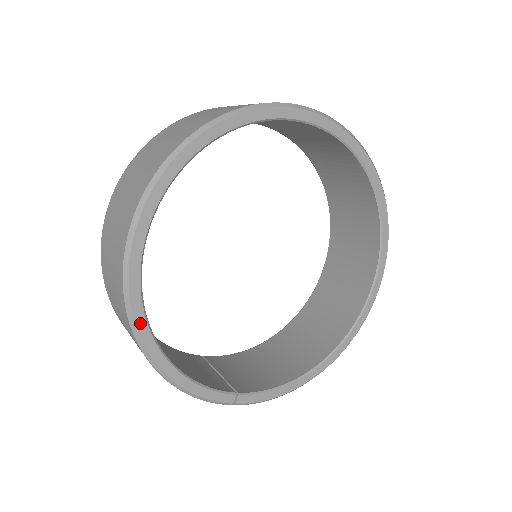
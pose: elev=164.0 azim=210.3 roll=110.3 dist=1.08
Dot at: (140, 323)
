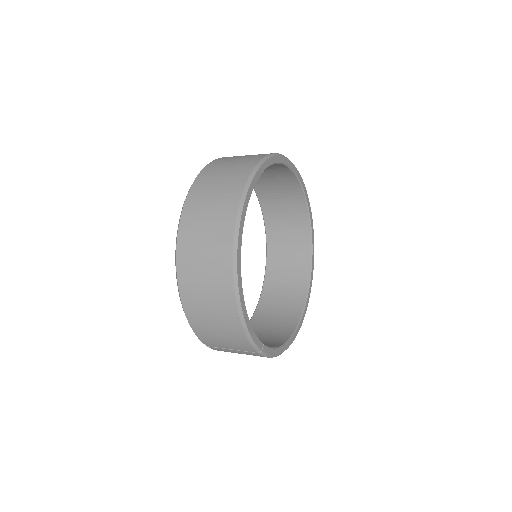
Dot at: (239, 265)
